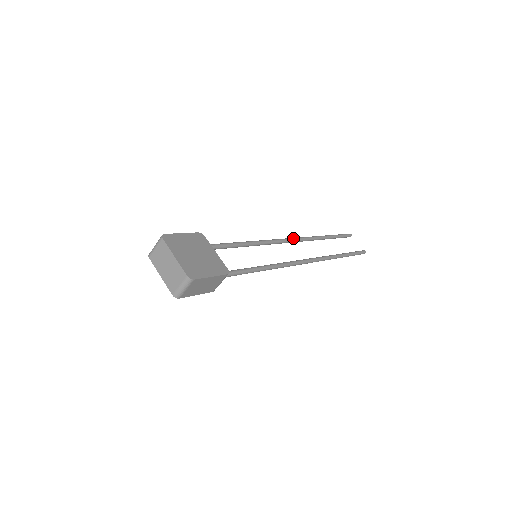
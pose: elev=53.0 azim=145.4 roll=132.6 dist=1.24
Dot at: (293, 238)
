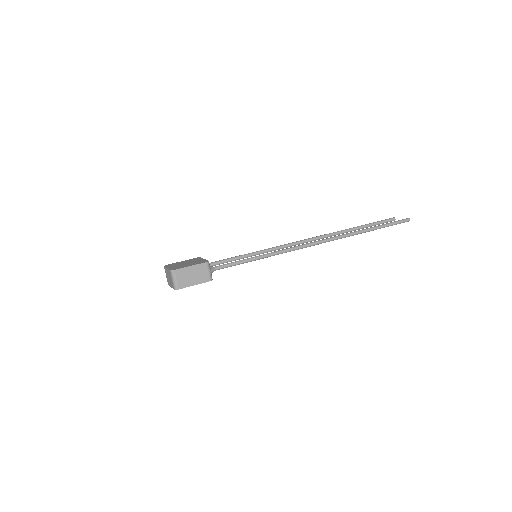
Dot at: (306, 239)
